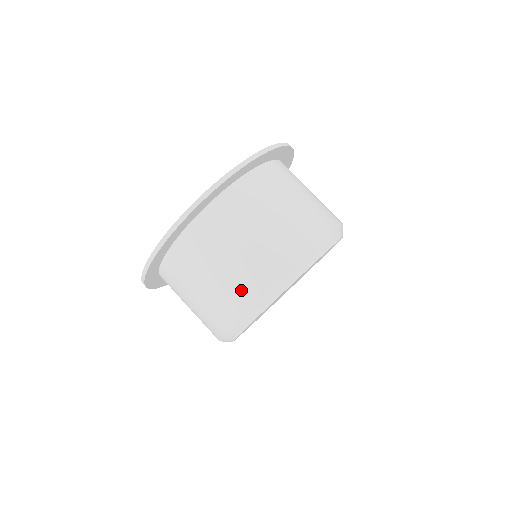
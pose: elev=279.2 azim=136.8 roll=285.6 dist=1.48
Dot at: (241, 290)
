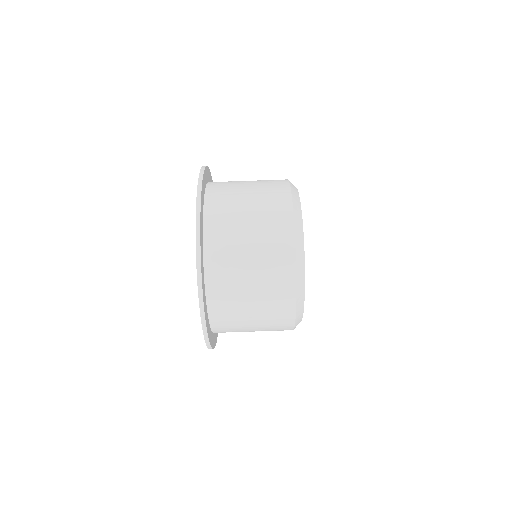
Dot at: (278, 254)
